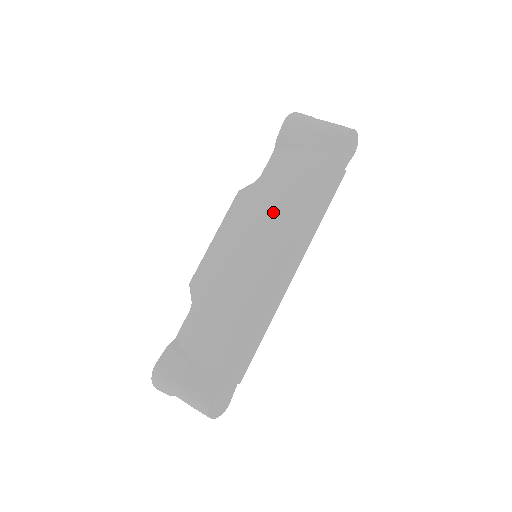
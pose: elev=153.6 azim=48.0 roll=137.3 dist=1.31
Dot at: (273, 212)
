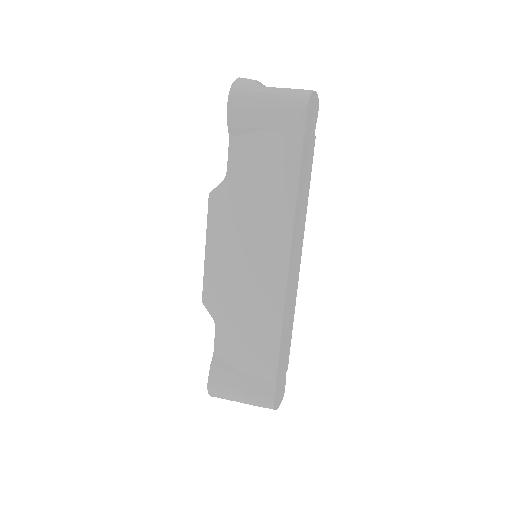
Dot at: (259, 214)
